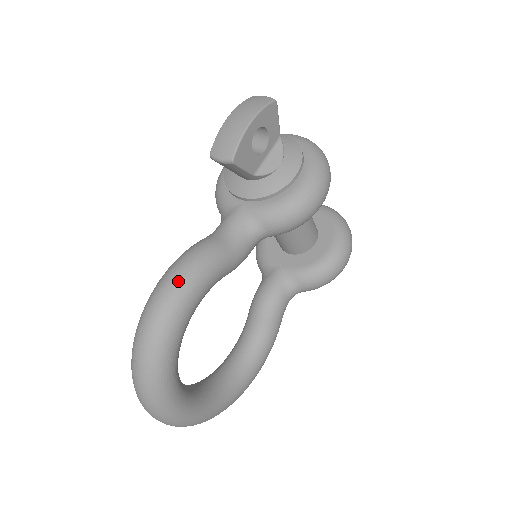
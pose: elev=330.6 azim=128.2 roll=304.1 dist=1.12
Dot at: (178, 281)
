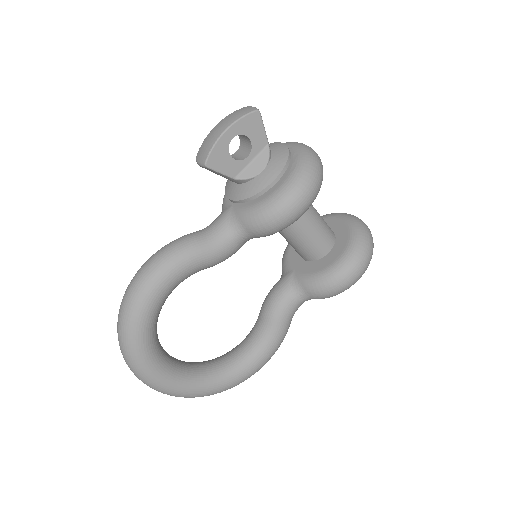
Dot at: (153, 264)
